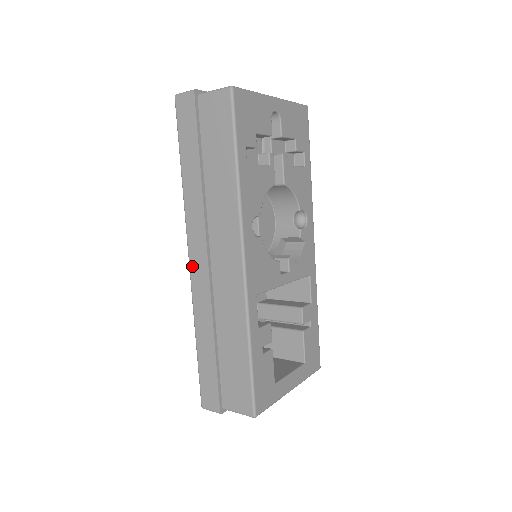
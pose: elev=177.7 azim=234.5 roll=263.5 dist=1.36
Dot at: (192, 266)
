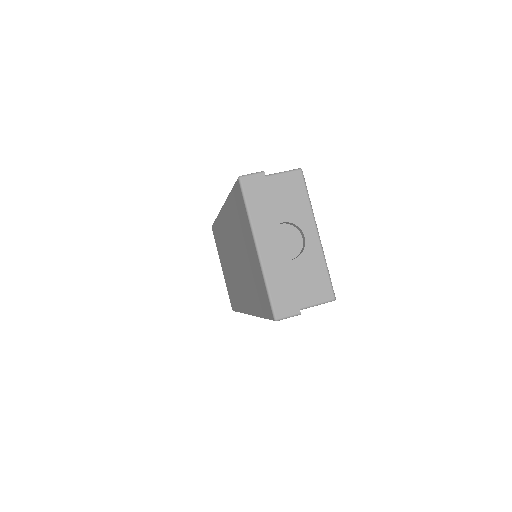
Dot at: occluded
